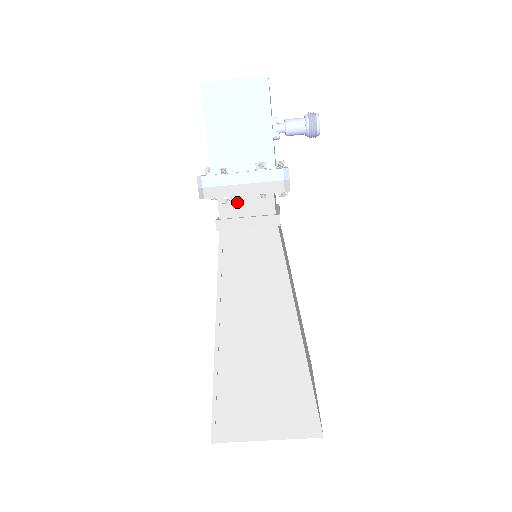
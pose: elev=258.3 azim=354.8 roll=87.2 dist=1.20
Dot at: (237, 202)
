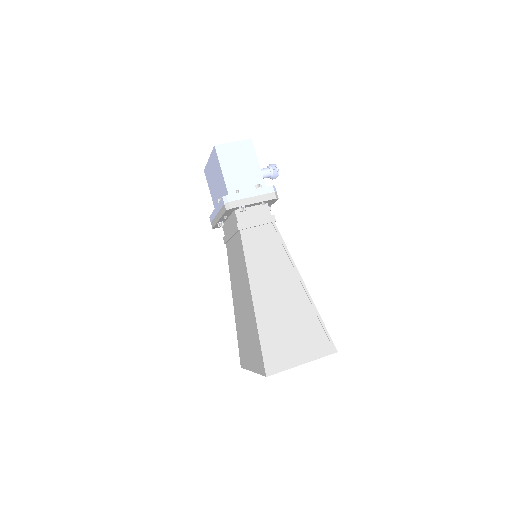
Dot at: (247, 212)
